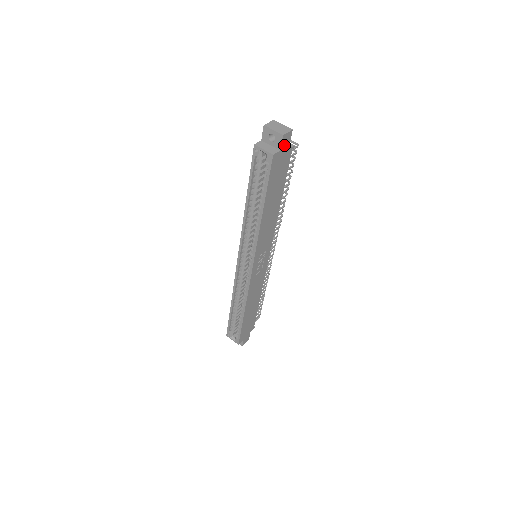
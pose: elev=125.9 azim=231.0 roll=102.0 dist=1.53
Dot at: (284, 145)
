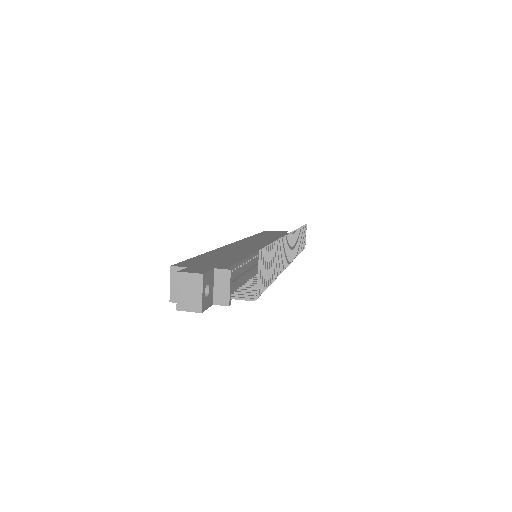
Dot at: occluded
